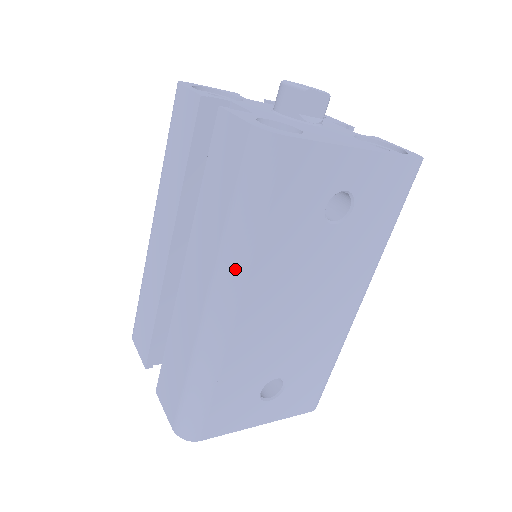
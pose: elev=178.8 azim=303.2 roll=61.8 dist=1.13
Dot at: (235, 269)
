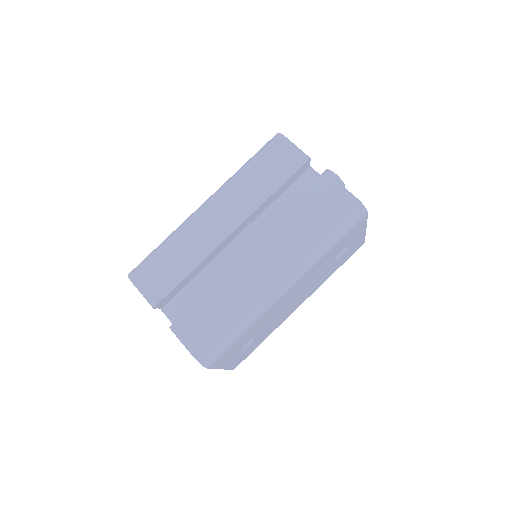
Dot at: (308, 265)
